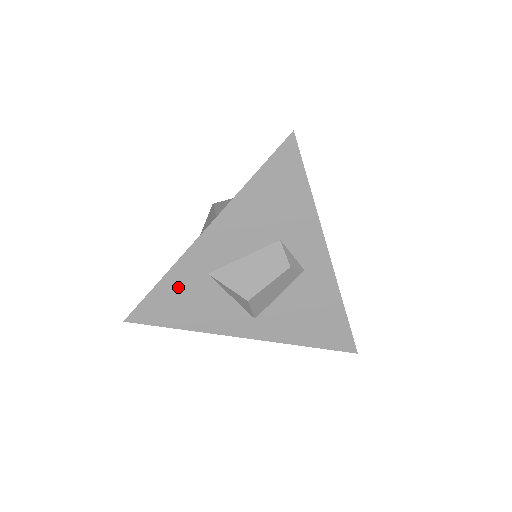
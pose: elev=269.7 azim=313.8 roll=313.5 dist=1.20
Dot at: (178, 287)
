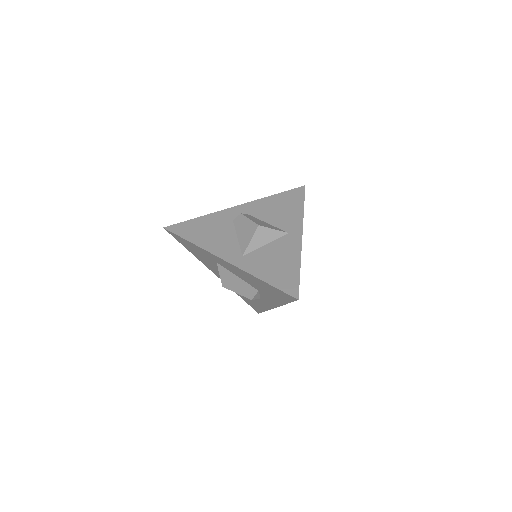
Dot at: (199, 250)
